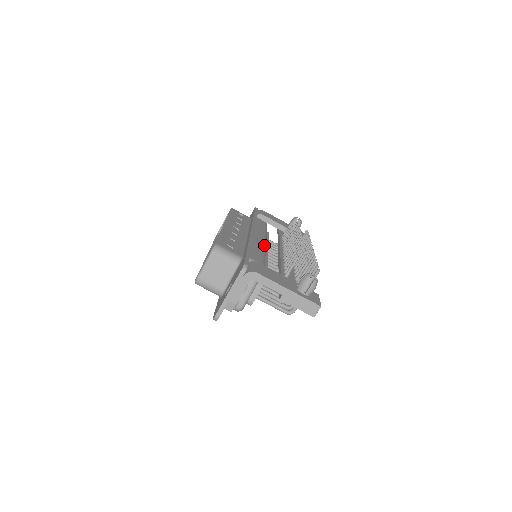
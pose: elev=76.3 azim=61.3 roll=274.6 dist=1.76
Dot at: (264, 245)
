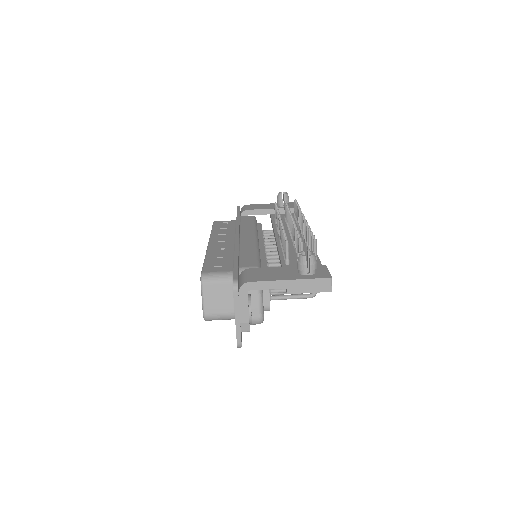
Dot at: (255, 243)
